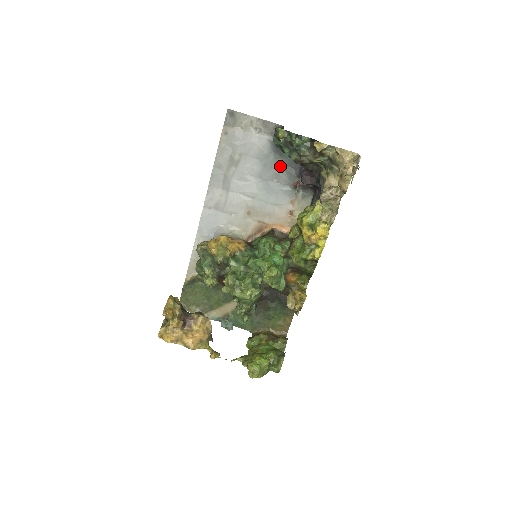
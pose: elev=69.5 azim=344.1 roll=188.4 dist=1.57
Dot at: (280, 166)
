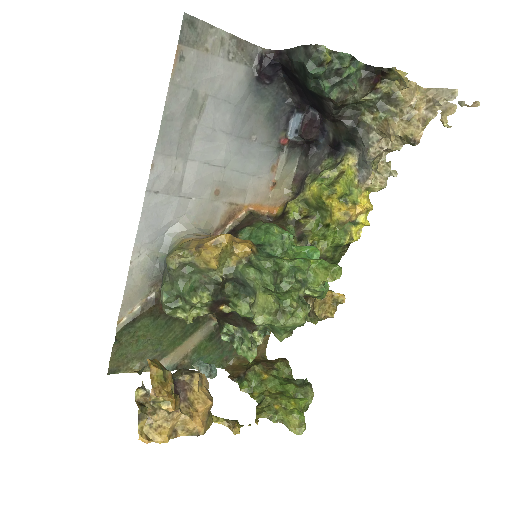
Dot at: (261, 114)
